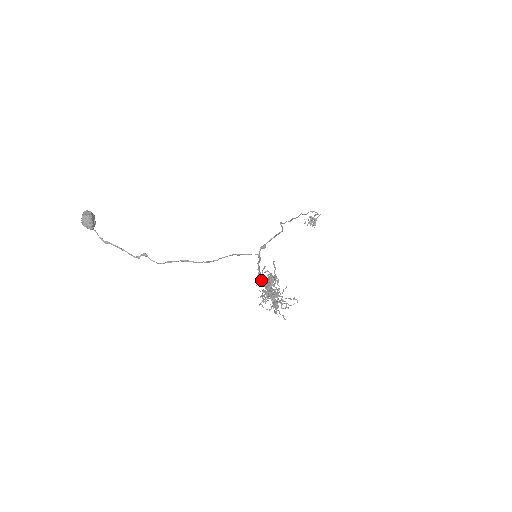
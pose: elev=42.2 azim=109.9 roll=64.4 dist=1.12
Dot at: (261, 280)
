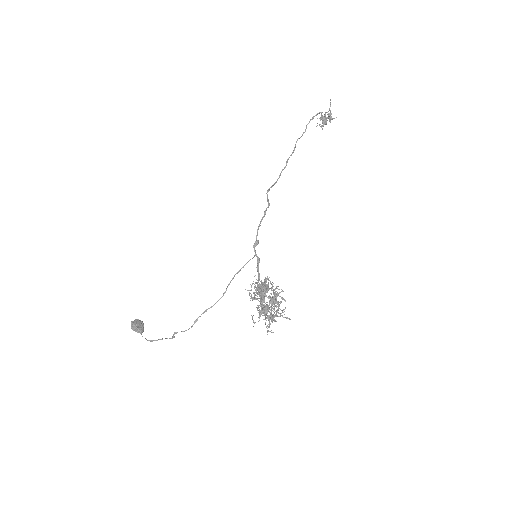
Dot at: occluded
